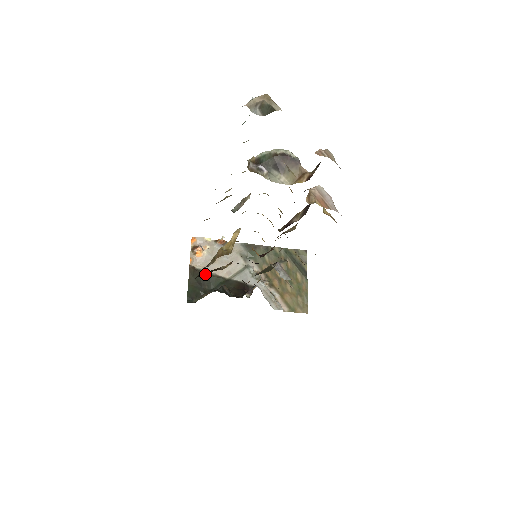
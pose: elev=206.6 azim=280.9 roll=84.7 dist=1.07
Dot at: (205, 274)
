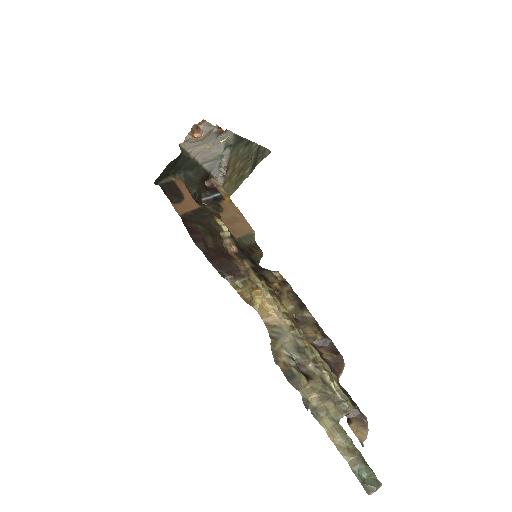
Dot at: (185, 156)
